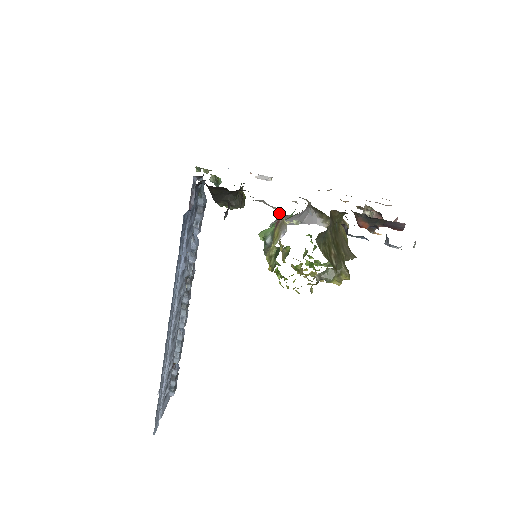
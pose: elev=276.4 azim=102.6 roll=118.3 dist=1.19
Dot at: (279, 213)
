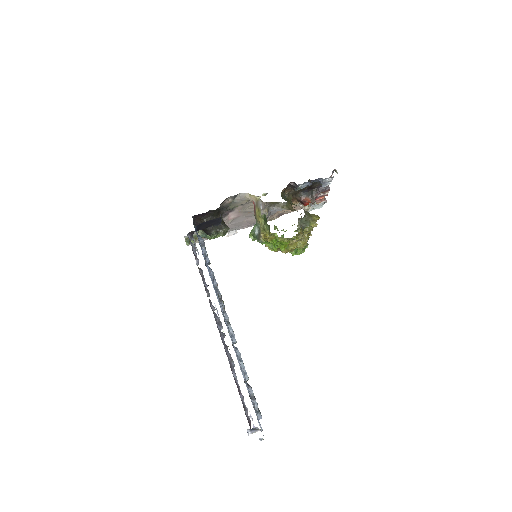
Dot at: (251, 197)
